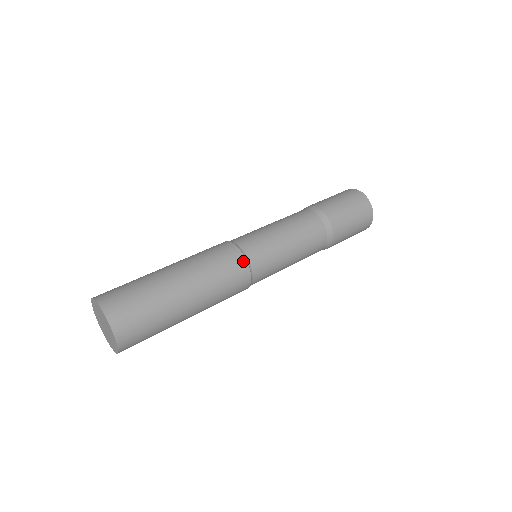
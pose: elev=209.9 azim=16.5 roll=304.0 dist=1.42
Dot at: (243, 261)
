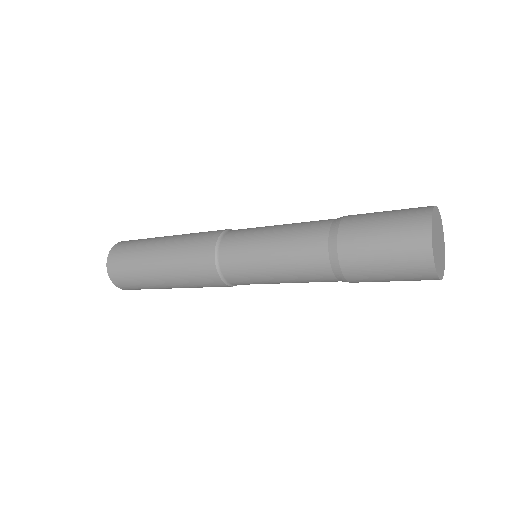
Dot at: (216, 276)
